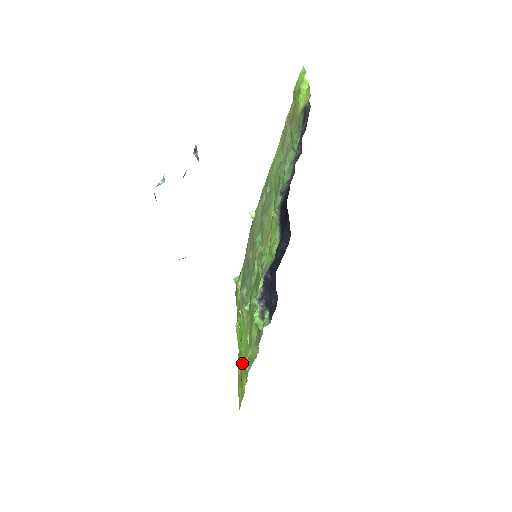
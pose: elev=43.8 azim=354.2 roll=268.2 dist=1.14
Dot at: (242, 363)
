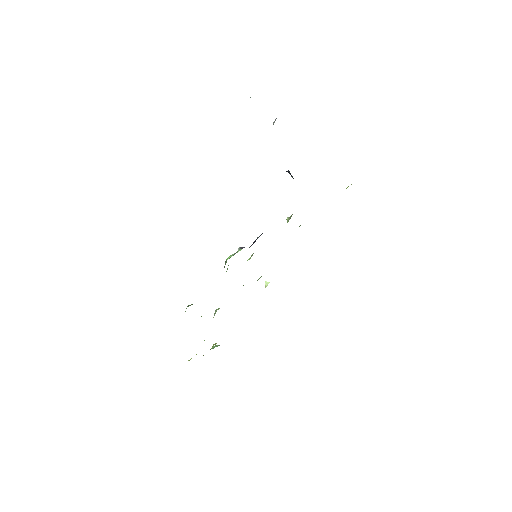
Dot at: occluded
